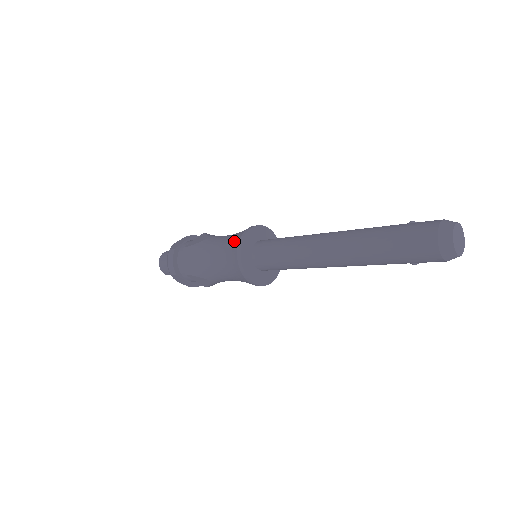
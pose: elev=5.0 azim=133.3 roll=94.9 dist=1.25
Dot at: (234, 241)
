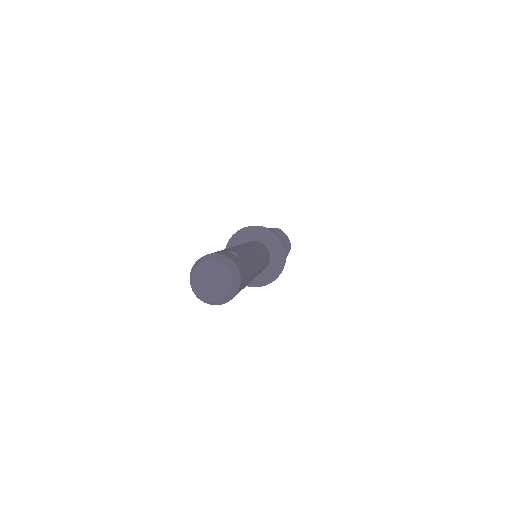
Dot at: occluded
